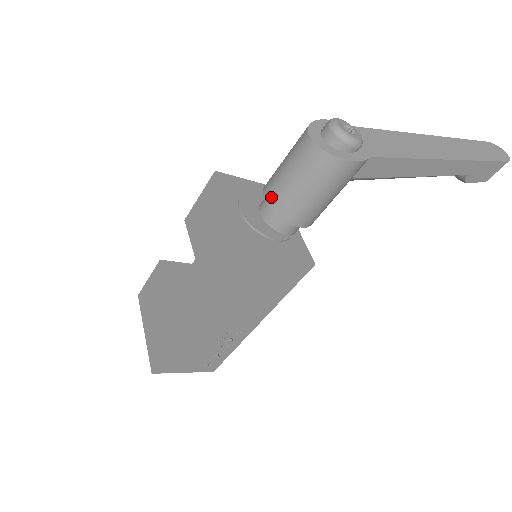
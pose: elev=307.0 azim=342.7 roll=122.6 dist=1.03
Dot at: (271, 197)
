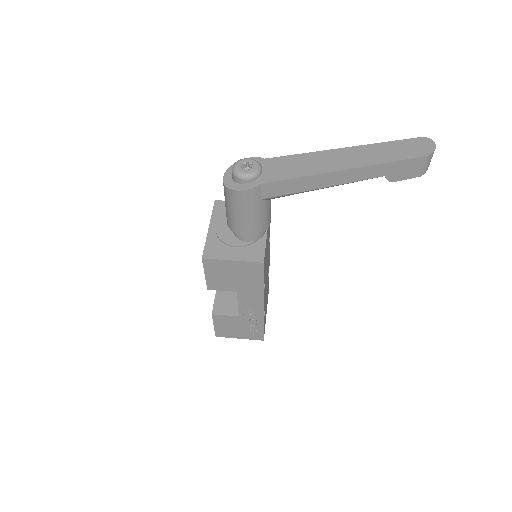
Dot at: occluded
